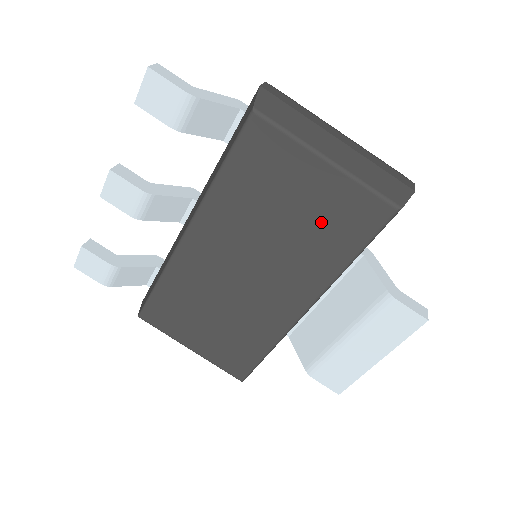
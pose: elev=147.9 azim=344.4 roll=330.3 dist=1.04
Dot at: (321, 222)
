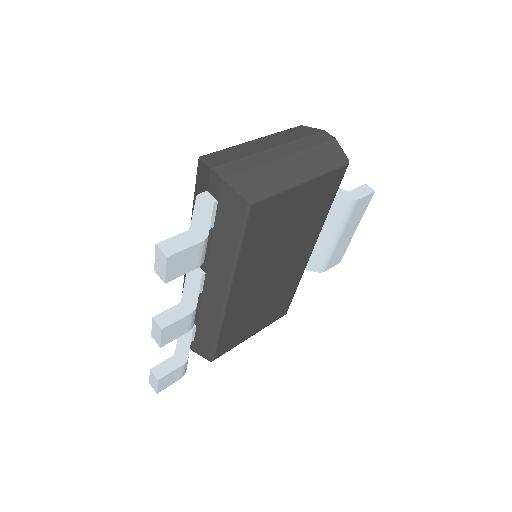
Dot at: (309, 210)
